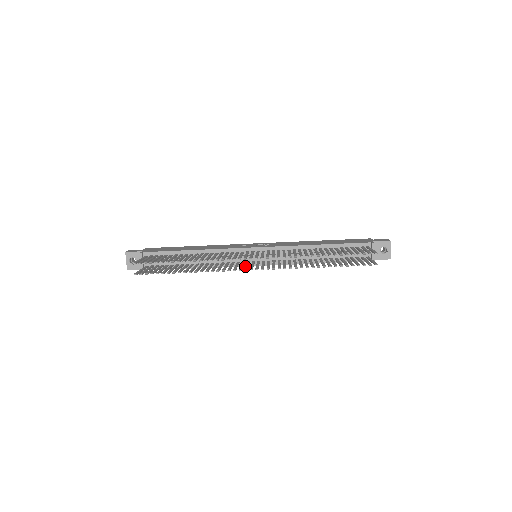
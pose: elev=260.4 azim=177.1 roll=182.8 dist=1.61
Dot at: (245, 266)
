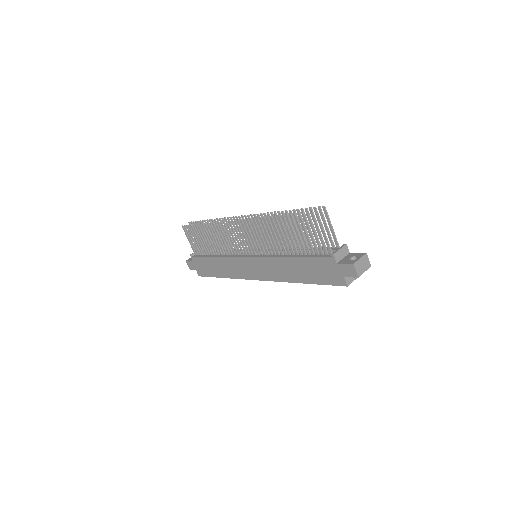
Dot at: (237, 232)
